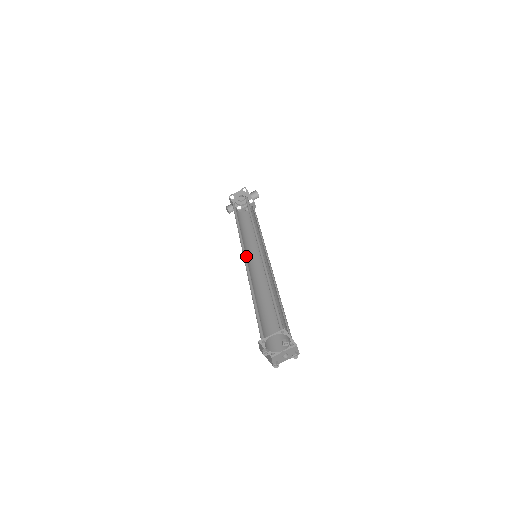
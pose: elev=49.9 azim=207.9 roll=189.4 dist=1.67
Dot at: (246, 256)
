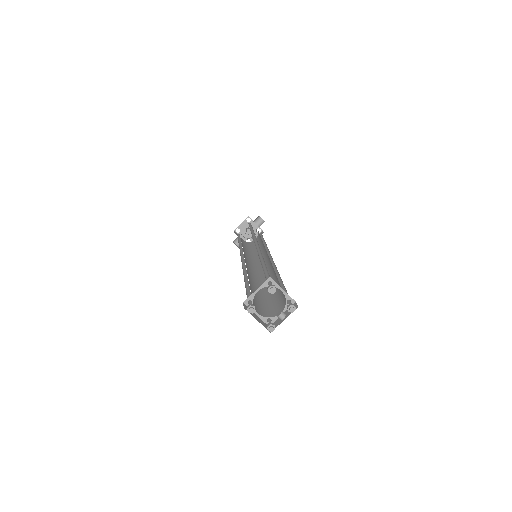
Dot at: (247, 262)
